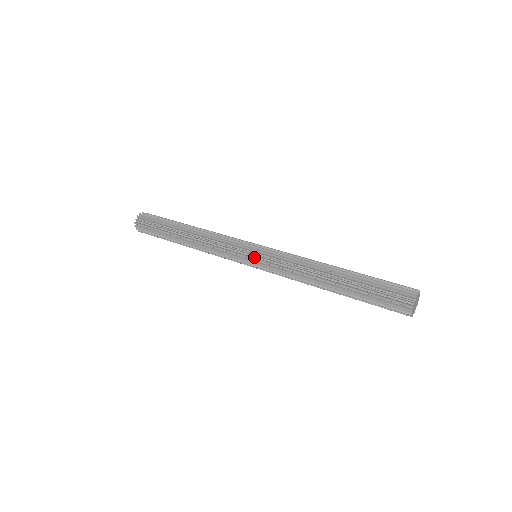
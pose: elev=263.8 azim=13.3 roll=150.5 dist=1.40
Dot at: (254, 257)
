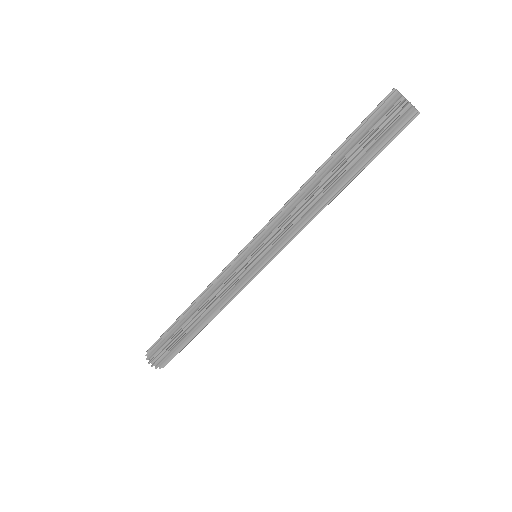
Dot at: (255, 258)
